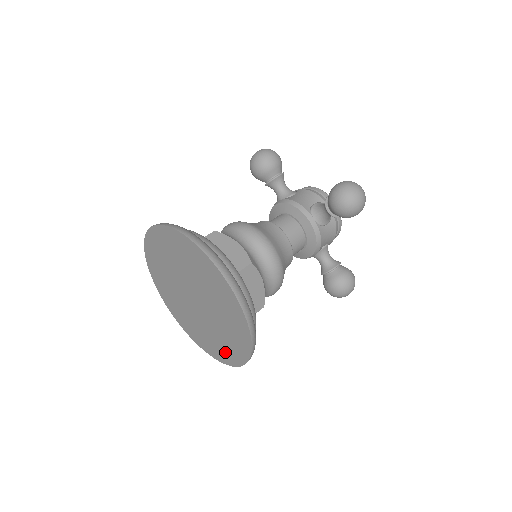
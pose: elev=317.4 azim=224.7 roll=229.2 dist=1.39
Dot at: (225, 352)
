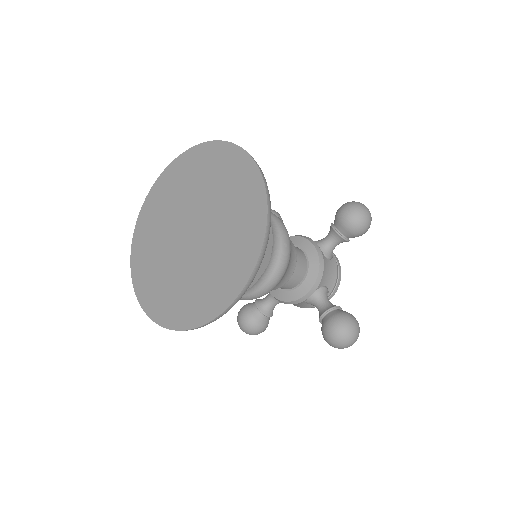
Dot at: (213, 294)
